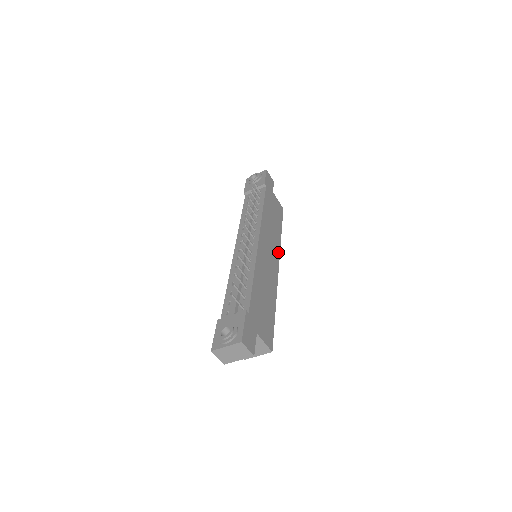
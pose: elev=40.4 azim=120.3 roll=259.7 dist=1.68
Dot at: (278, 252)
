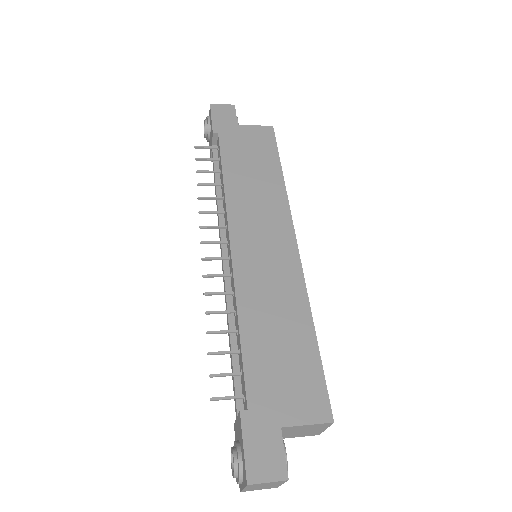
Dot at: (286, 216)
